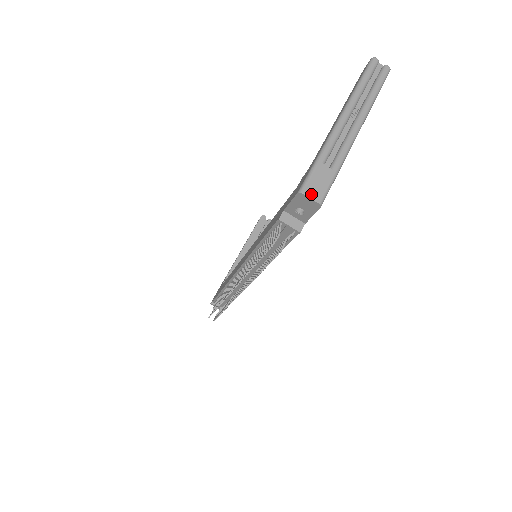
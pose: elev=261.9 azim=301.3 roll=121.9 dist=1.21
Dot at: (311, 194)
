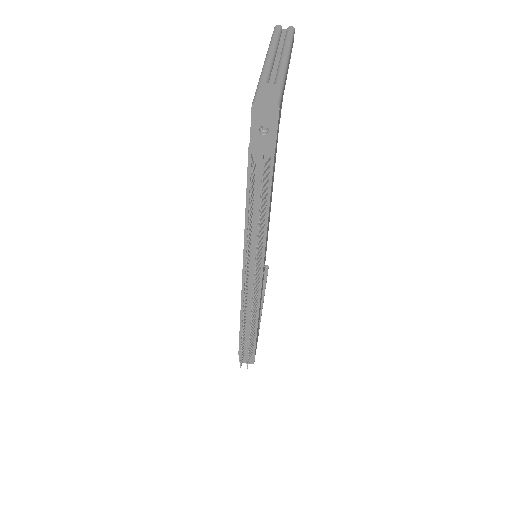
Dot at: (265, 101)
